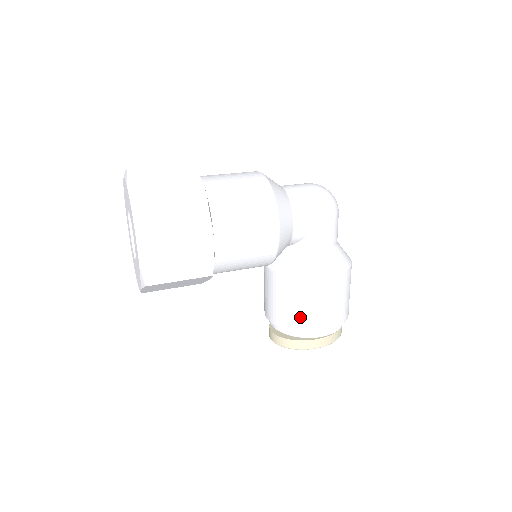
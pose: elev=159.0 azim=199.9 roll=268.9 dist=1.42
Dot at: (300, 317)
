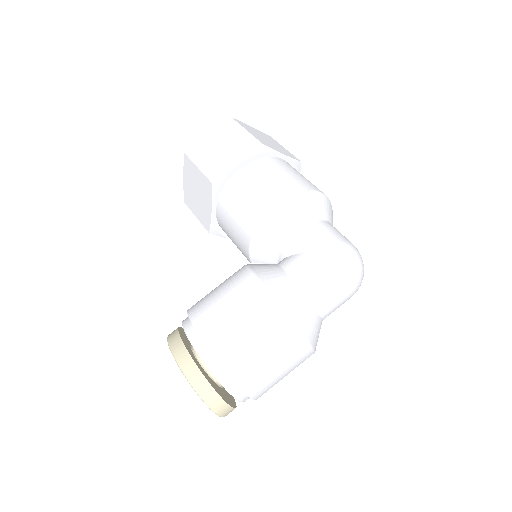
Dot at: (206, 300)
